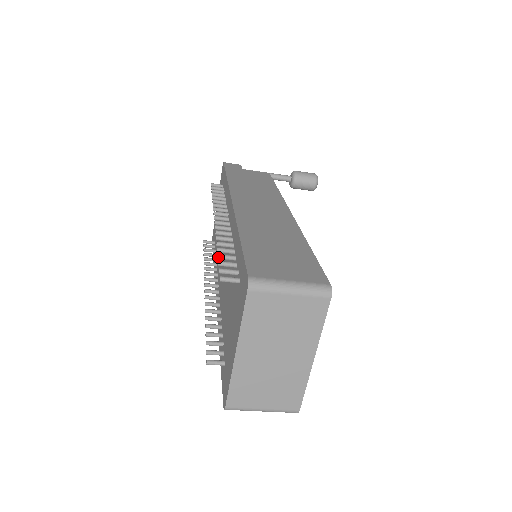
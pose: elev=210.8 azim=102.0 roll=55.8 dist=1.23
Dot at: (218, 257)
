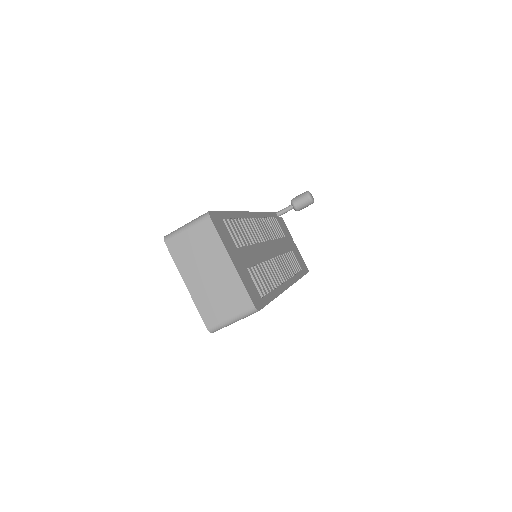
Dot at: occluded
